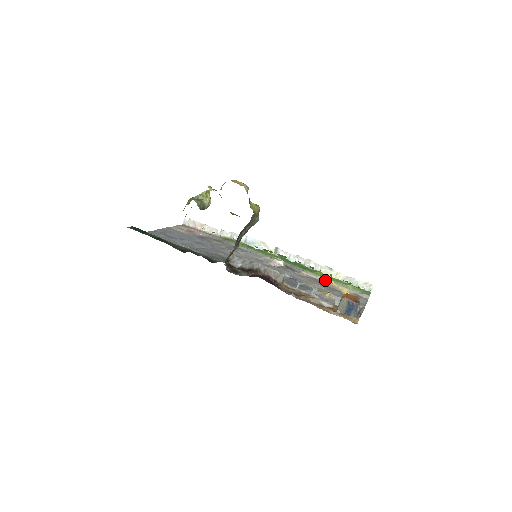
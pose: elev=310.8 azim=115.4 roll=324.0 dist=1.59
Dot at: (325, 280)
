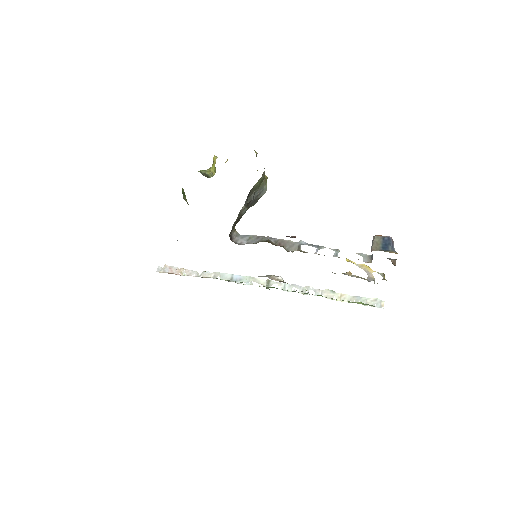
Dot at: occluded
